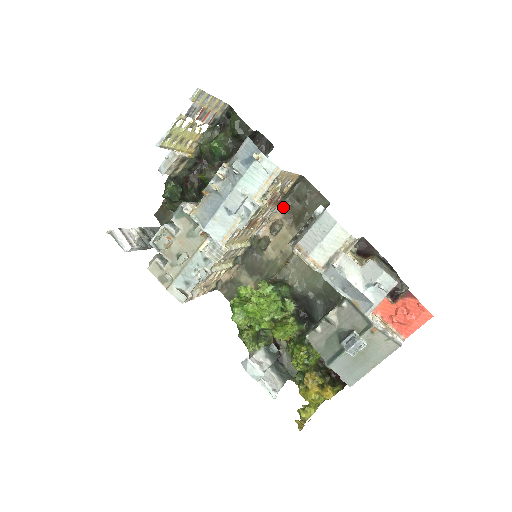
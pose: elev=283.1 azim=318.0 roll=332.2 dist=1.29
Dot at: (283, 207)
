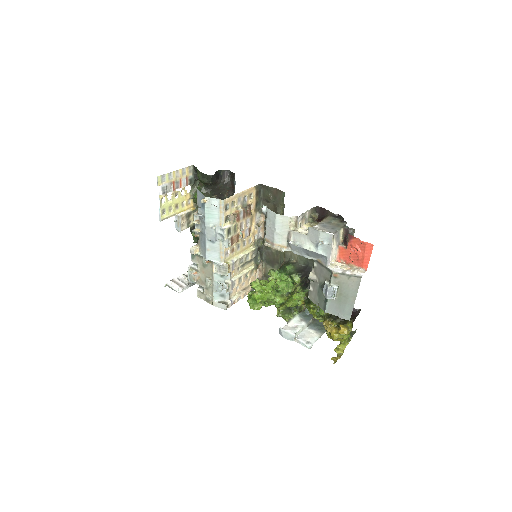
Dot at: occluded
